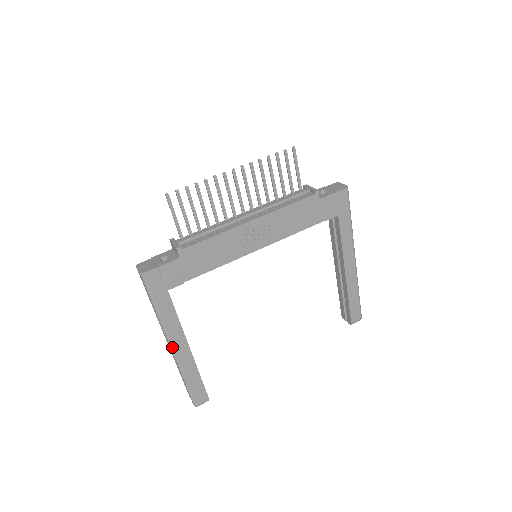
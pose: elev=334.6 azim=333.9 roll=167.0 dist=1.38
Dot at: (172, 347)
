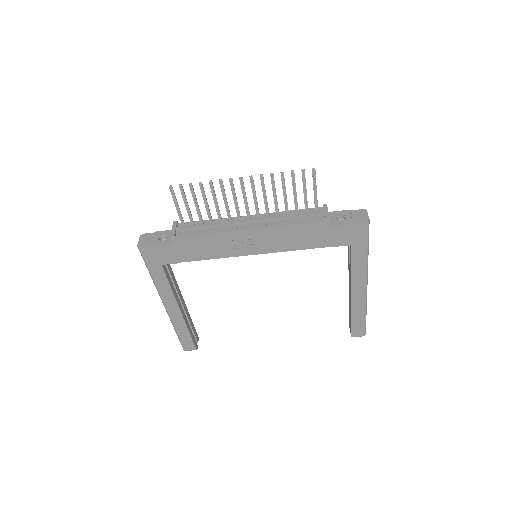
Dot at: (164, 305)
